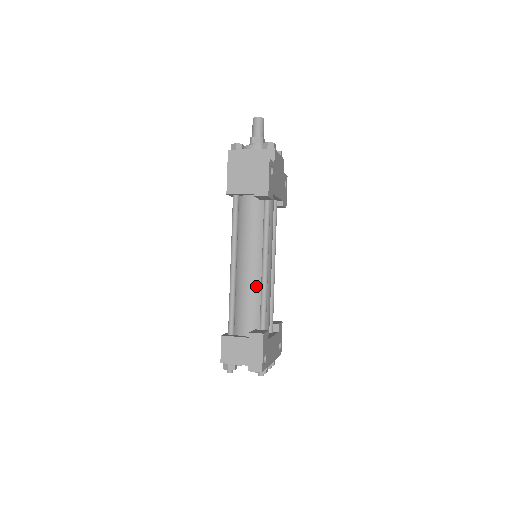
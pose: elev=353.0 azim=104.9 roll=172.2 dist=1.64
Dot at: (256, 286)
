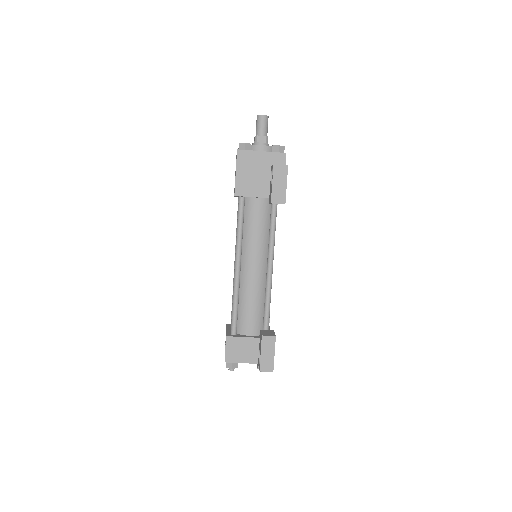
Dot at: (260, 287)
